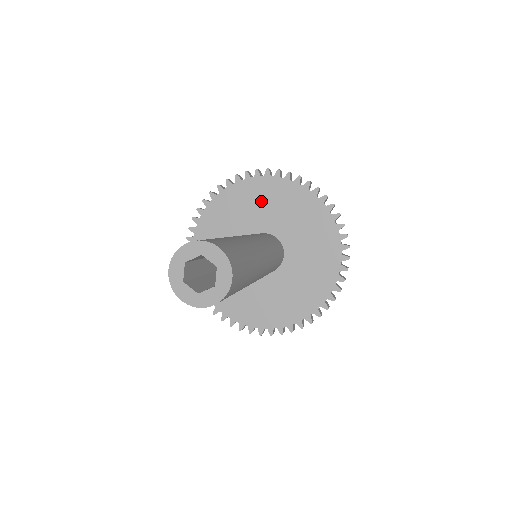
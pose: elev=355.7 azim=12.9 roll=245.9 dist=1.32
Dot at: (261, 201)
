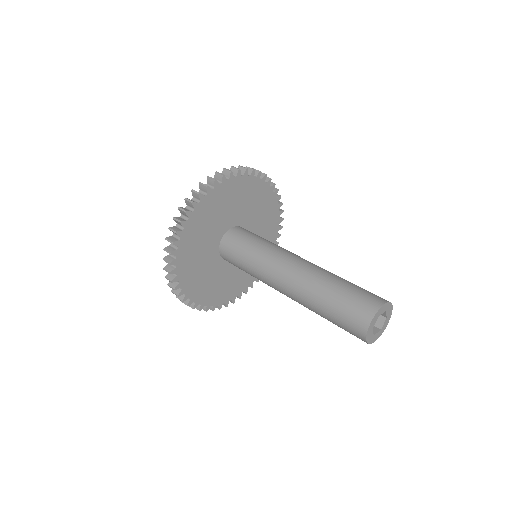
Dot at: (247, 198)
